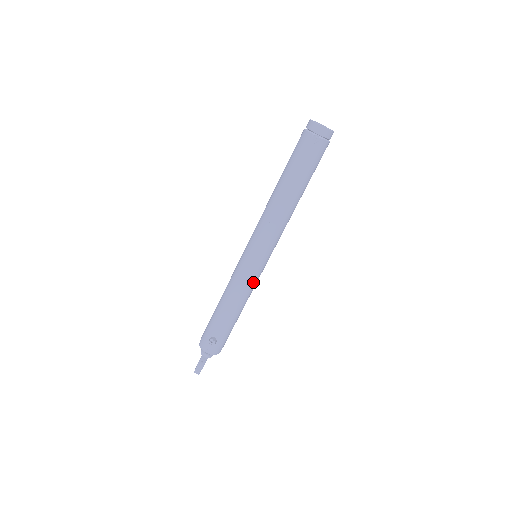
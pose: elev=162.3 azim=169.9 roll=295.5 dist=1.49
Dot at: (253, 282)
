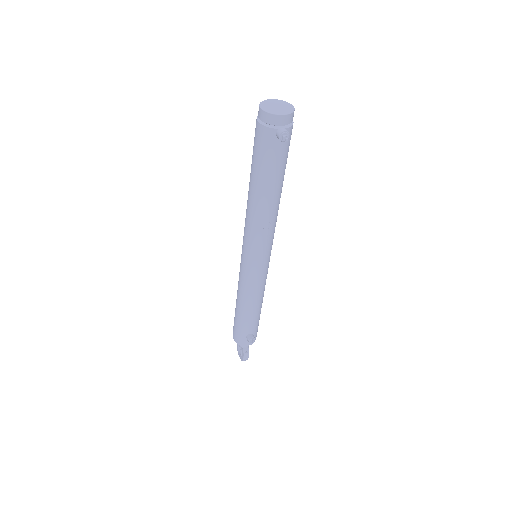
Dot at: (266, 278)
